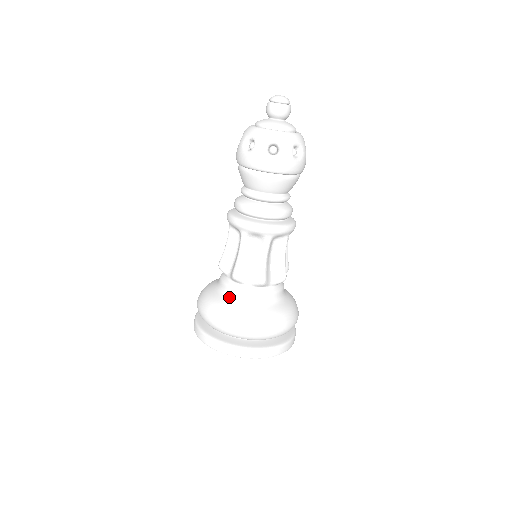
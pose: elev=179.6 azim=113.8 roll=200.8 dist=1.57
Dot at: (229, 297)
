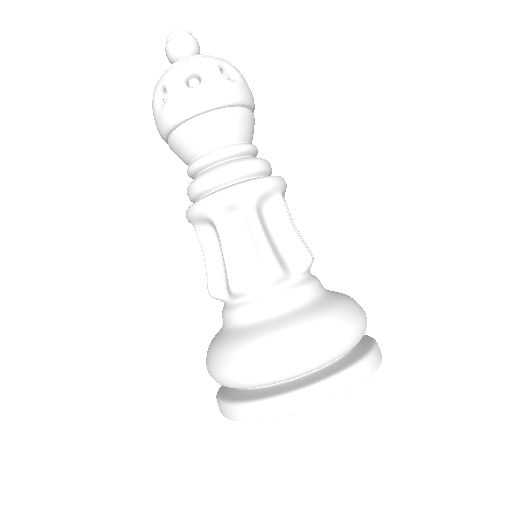
Dot at: (222, 327)
